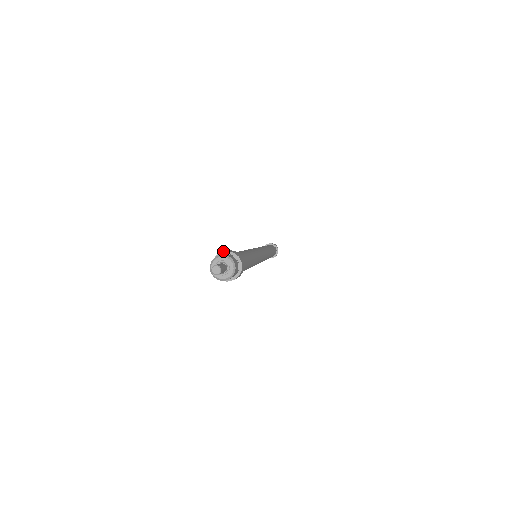
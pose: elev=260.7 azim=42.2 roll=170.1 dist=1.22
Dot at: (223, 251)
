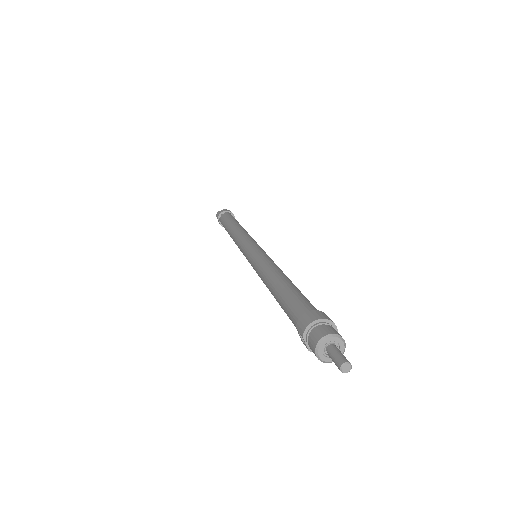
Dot at: (325, 318)
